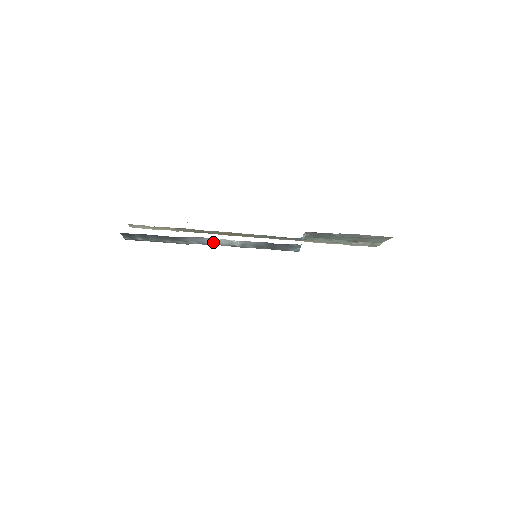
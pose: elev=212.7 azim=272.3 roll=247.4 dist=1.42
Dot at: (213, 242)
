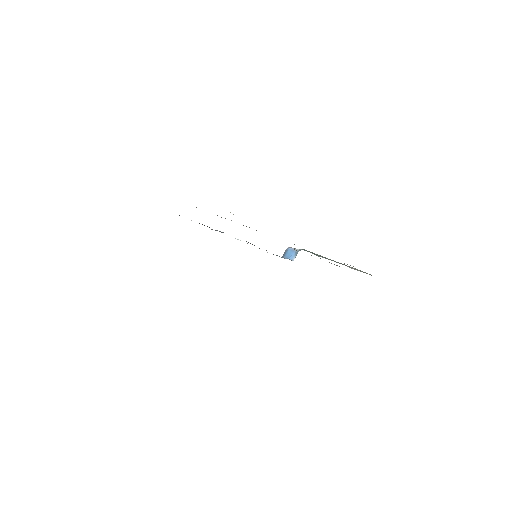
Dot at: occluded
